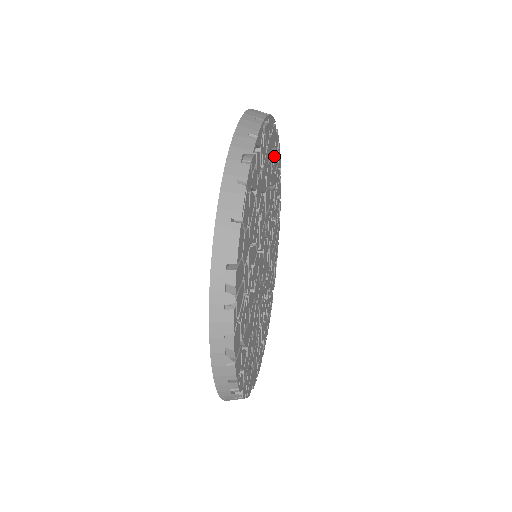
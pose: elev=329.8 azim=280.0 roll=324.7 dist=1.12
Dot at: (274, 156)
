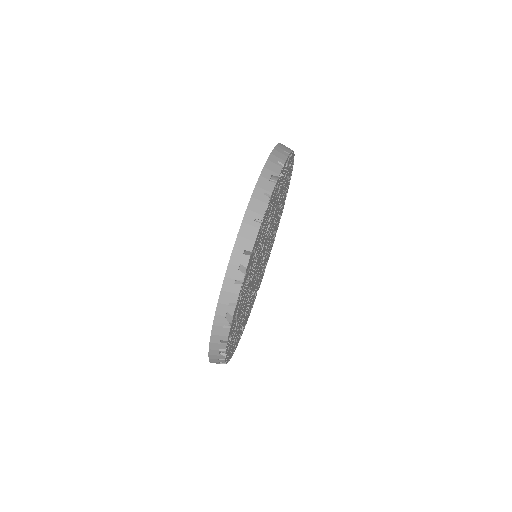
Dot at: (287, 182)
